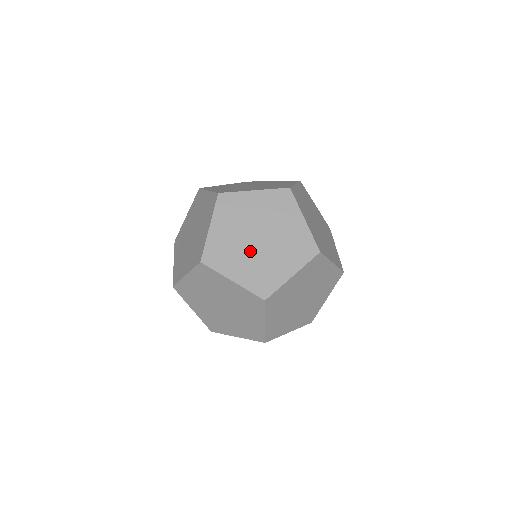
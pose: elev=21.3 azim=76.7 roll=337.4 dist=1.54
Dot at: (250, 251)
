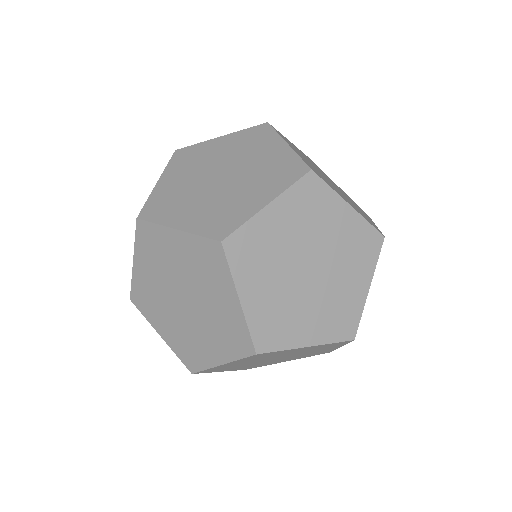
Dot at: (175, 311)
